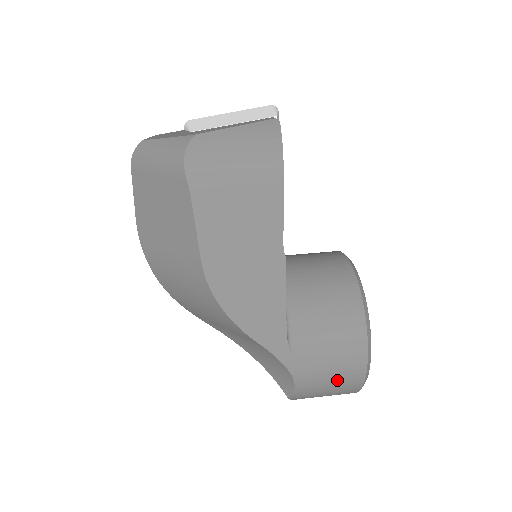
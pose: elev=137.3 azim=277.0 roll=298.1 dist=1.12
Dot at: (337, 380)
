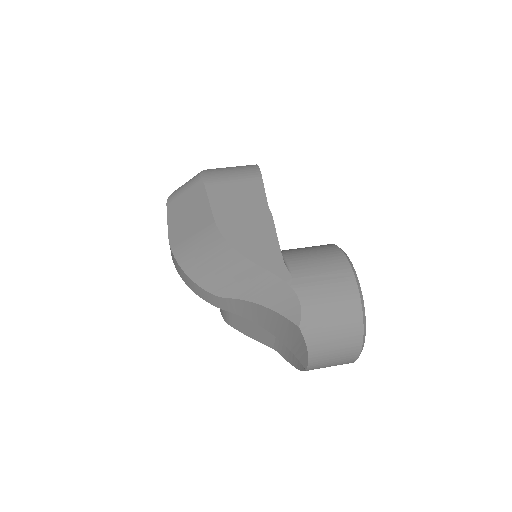
Dot at: (336, 298)
